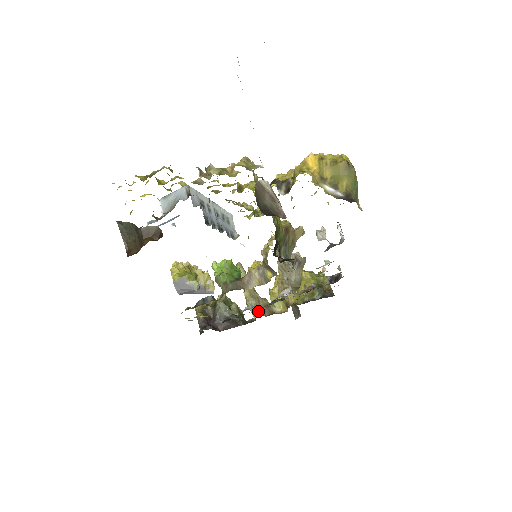
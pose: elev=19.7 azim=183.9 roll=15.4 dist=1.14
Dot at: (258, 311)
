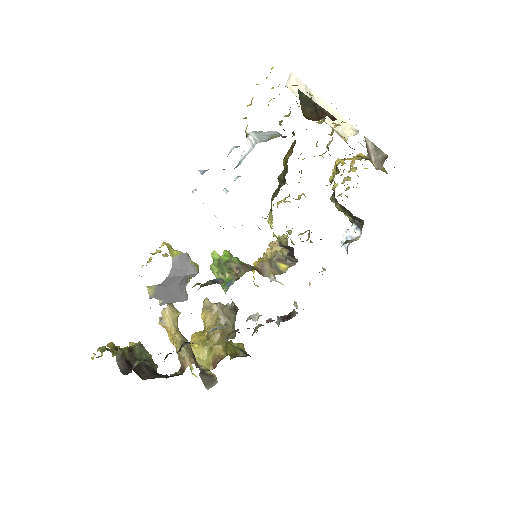
Dot at: (192, 357)
